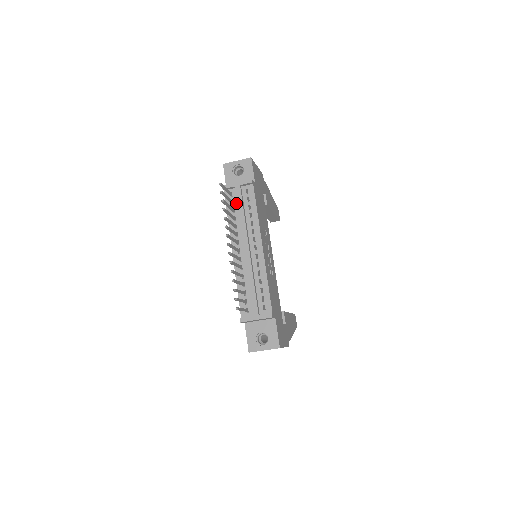
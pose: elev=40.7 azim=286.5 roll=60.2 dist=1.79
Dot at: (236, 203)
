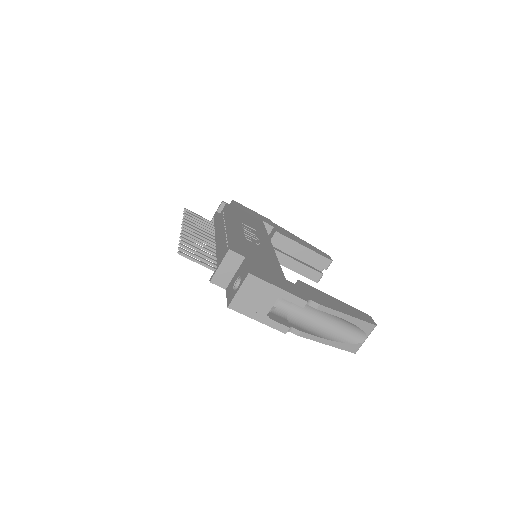
Dot at: occluded
